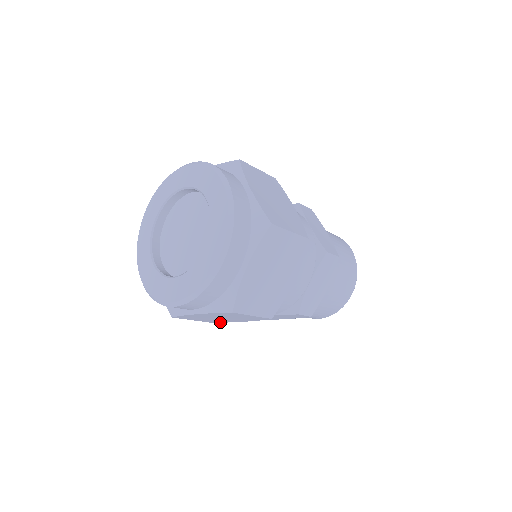
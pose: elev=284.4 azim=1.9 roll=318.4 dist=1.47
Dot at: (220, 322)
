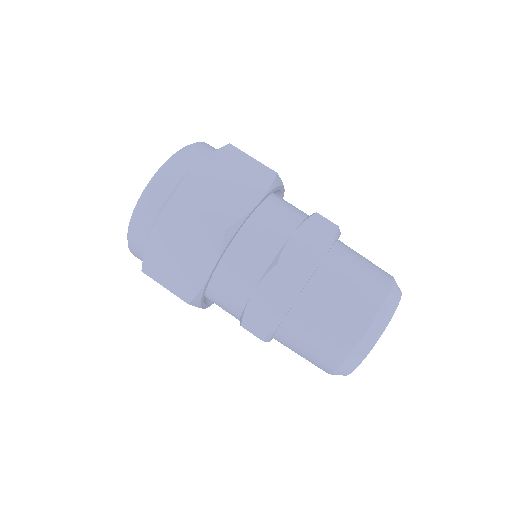
Dot at: (194, 295)
